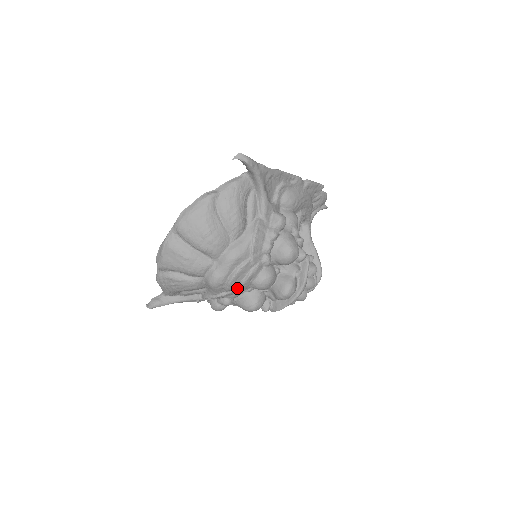
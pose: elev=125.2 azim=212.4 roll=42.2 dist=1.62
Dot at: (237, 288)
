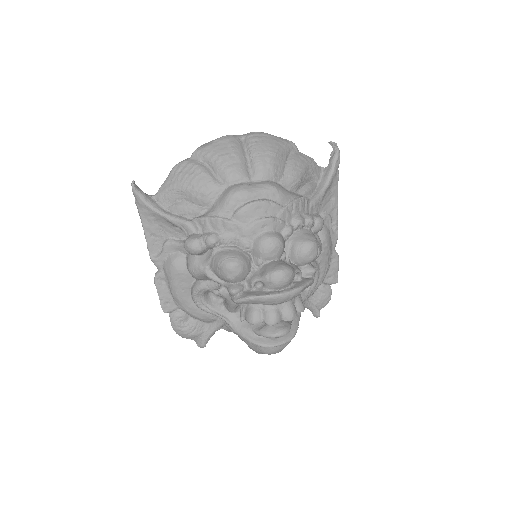
Dot at: (244, 224)
